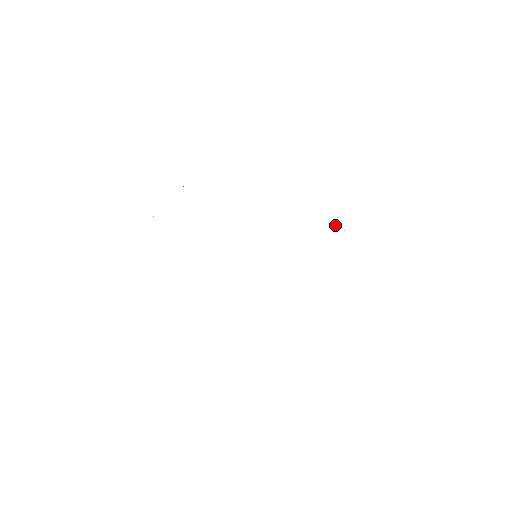
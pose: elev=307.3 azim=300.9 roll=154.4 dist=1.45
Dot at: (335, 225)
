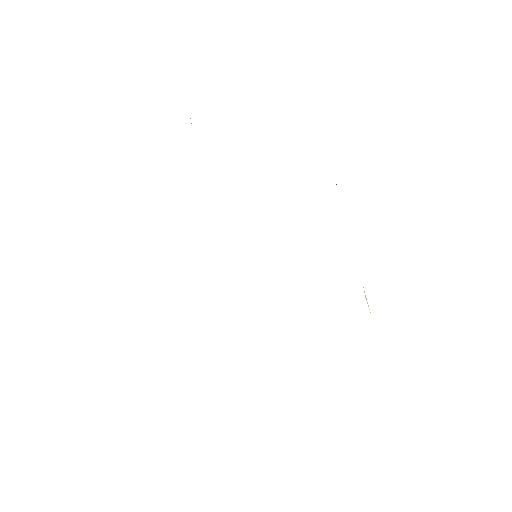
Dot at: (366, 298)
